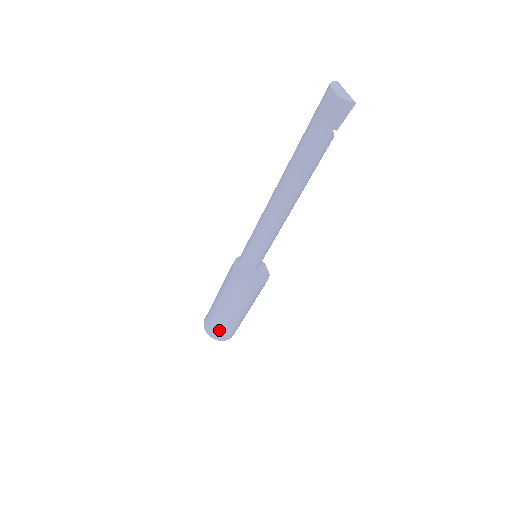
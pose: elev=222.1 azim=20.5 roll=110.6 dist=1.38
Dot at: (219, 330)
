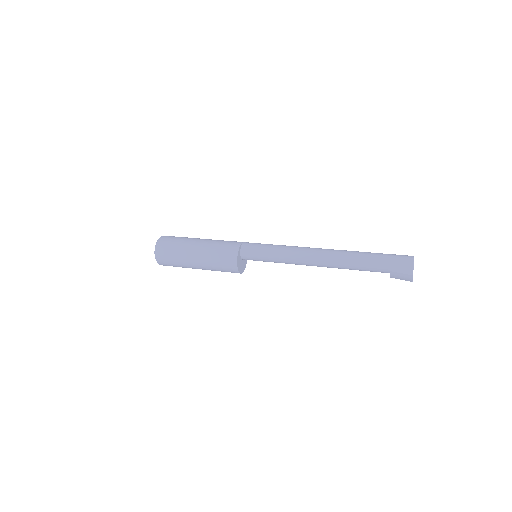
Dot at: (171, 263)
